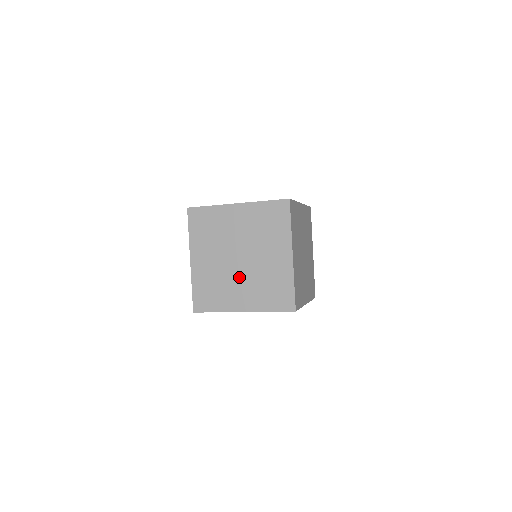
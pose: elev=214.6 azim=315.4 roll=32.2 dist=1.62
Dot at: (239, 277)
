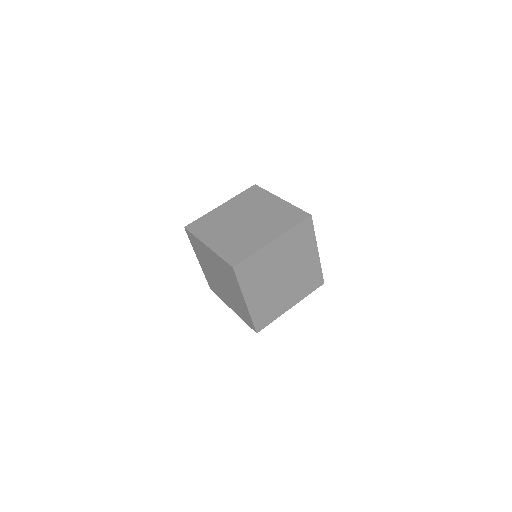
Dot at: (224, 290)
